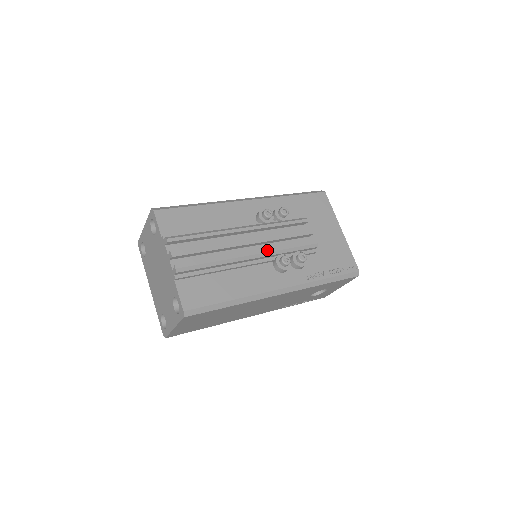
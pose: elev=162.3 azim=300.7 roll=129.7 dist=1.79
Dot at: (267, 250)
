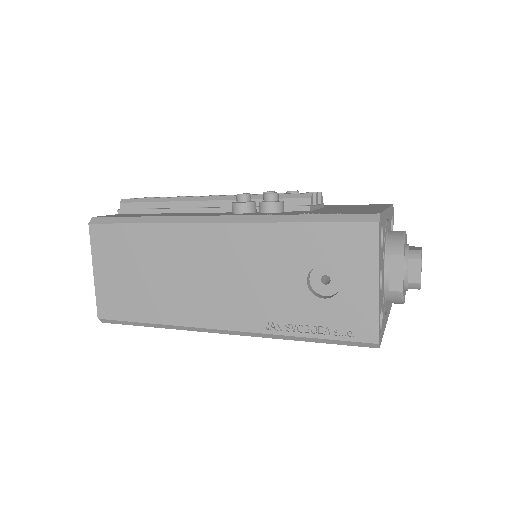
Dot at: (230, 196)
